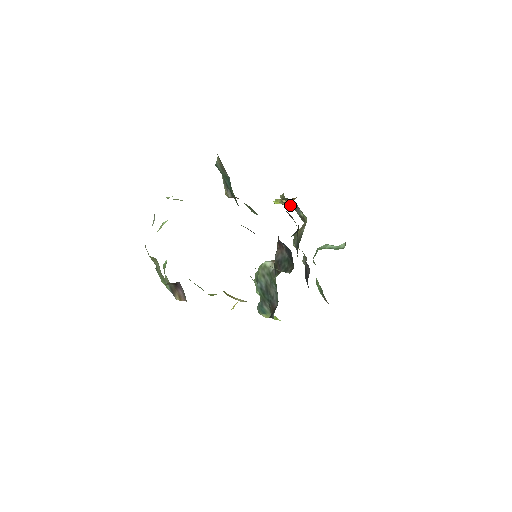
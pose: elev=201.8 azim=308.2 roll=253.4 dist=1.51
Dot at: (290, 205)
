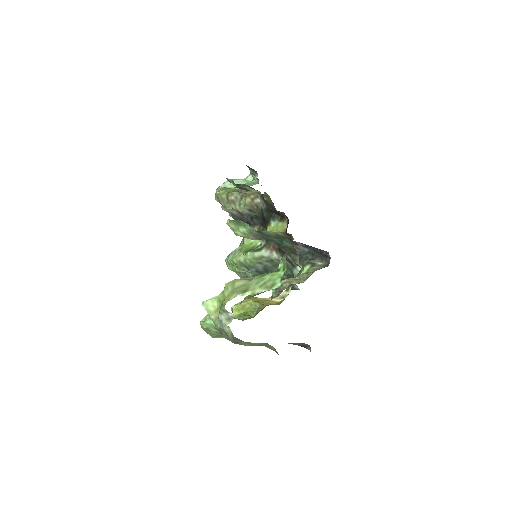
Dot at: occluded
